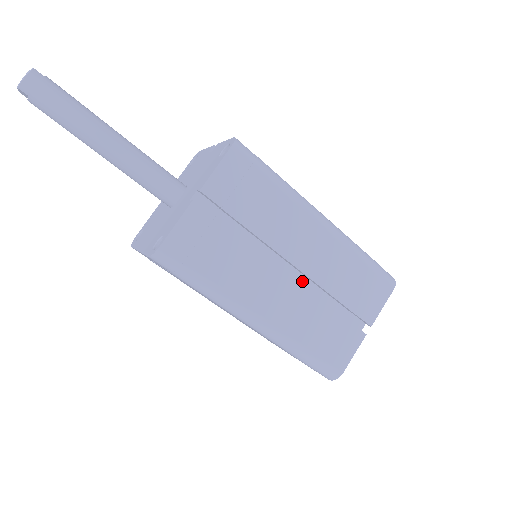
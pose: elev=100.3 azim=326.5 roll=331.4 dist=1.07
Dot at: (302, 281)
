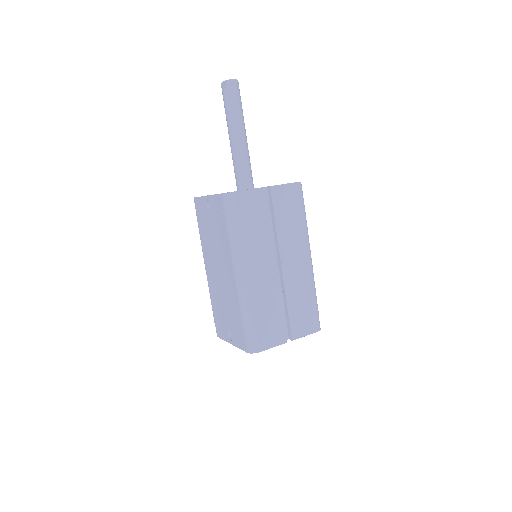
Dot at: occluded
